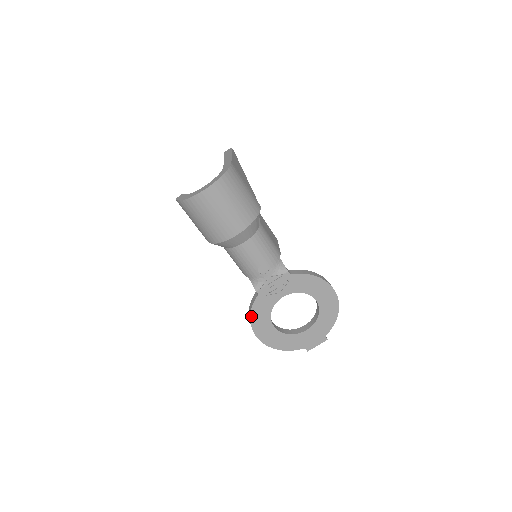
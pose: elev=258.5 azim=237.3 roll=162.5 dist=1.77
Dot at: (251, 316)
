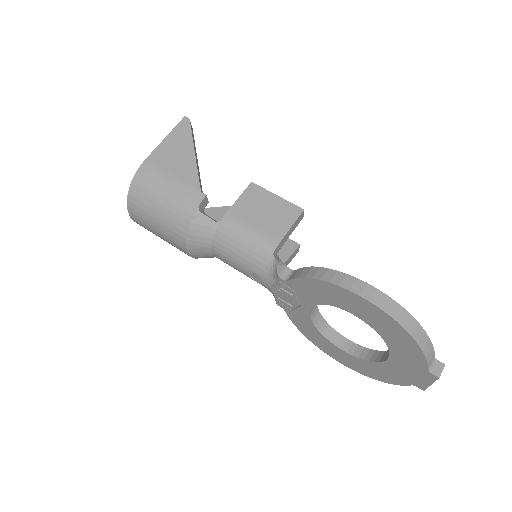
Dot at: (304, 334)
